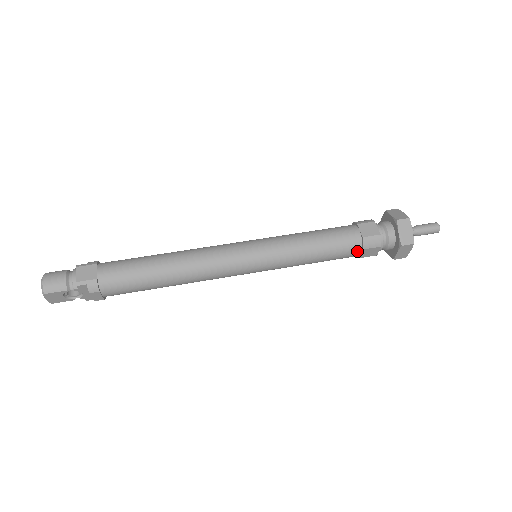
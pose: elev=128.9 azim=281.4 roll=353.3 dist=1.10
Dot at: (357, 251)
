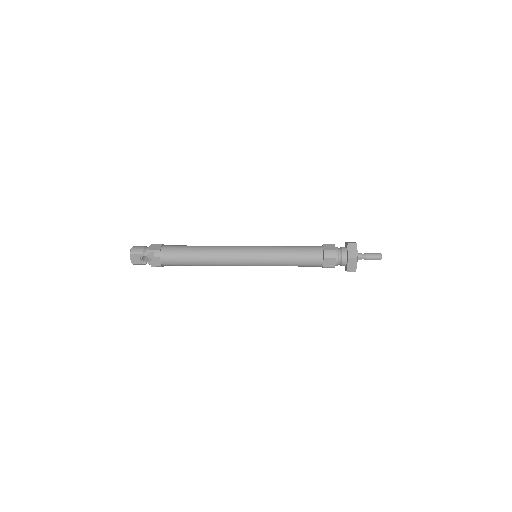
Dot at: (320, 260)
